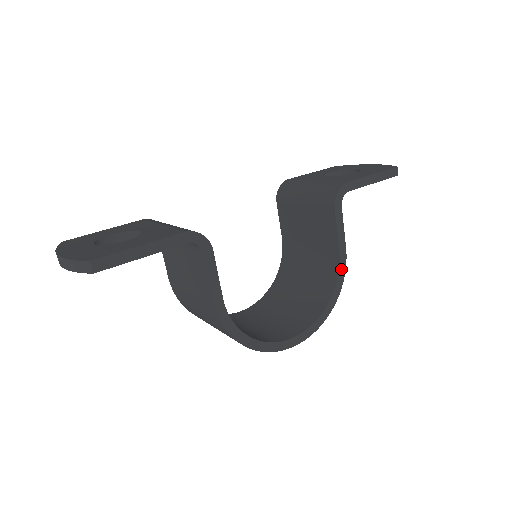
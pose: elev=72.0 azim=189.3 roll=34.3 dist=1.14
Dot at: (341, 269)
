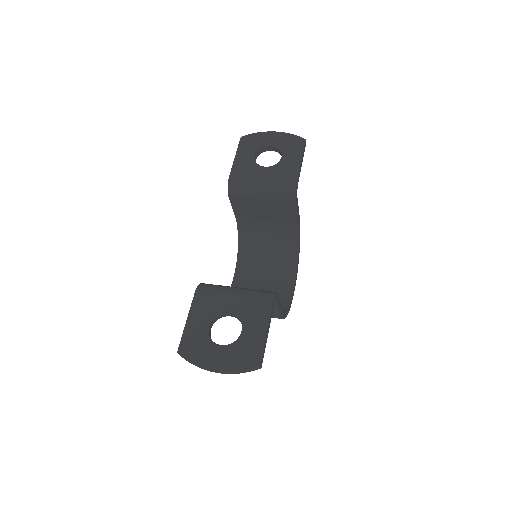
Dot at: (299, 229)
